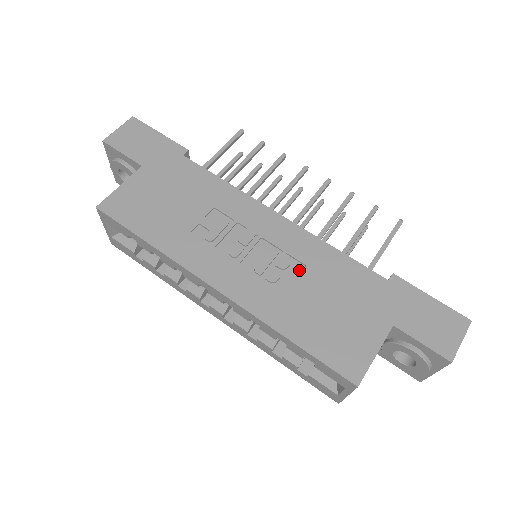
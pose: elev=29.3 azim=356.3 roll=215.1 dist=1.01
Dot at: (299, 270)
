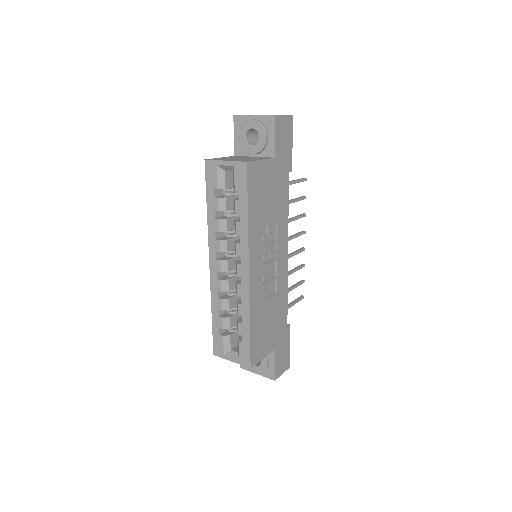
Dot at: (273, 292)
